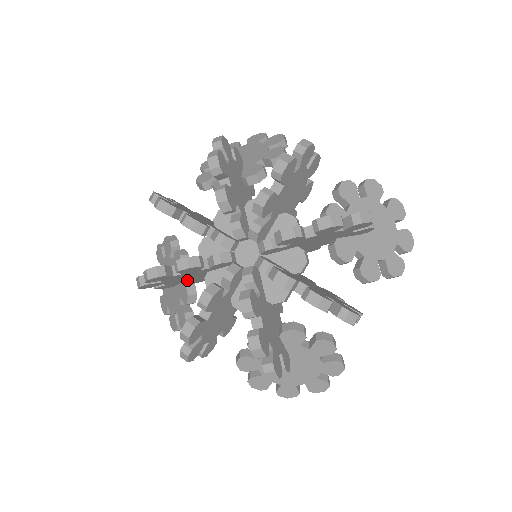
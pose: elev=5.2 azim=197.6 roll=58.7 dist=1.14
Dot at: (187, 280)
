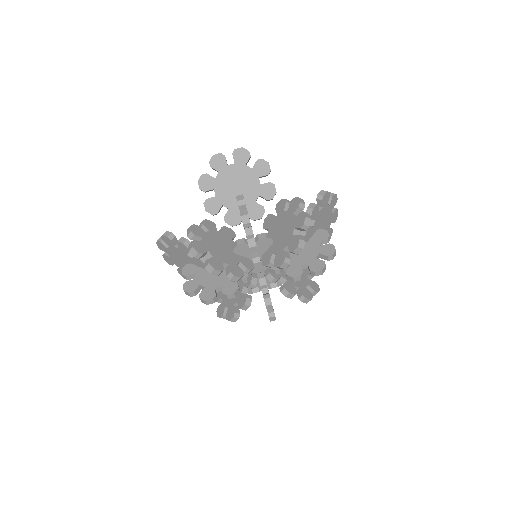
Dot at: occluded
